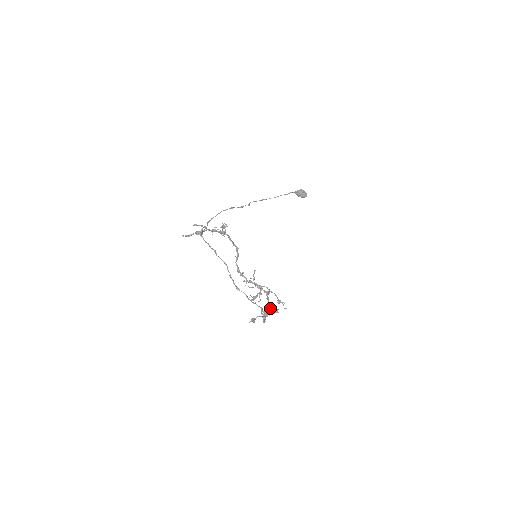
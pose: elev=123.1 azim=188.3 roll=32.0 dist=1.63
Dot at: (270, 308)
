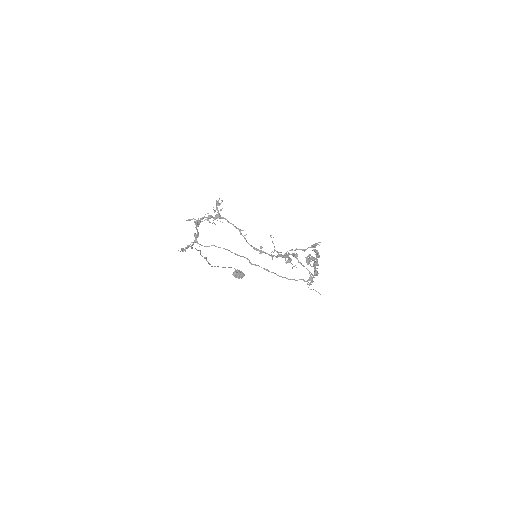
Dot at: occluded
